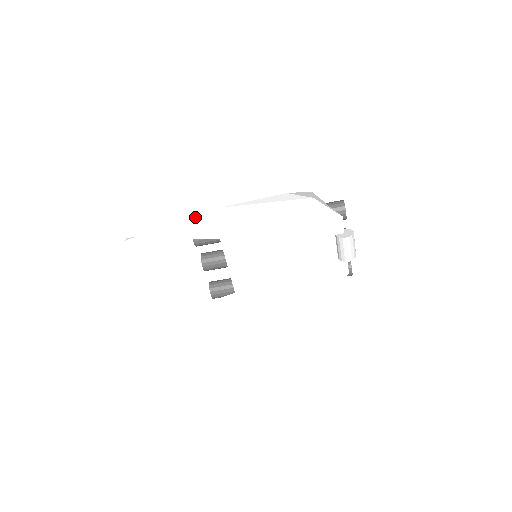
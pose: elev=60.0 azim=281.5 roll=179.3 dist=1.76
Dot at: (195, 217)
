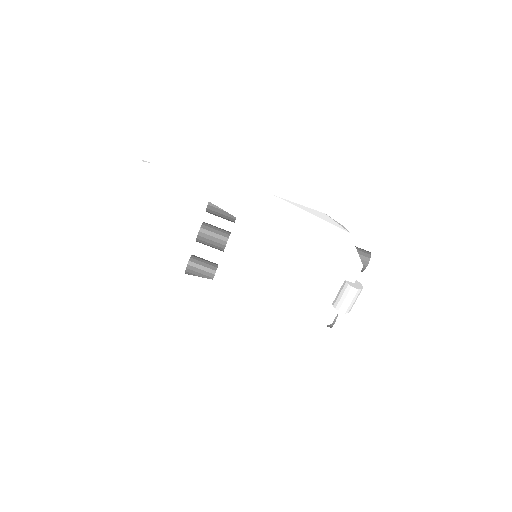
Dot at: (228, 181)
